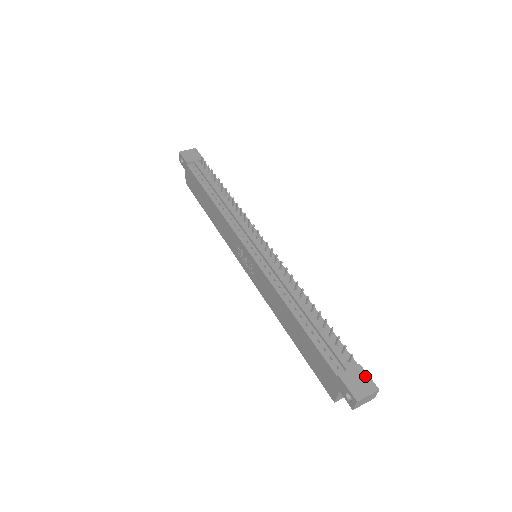
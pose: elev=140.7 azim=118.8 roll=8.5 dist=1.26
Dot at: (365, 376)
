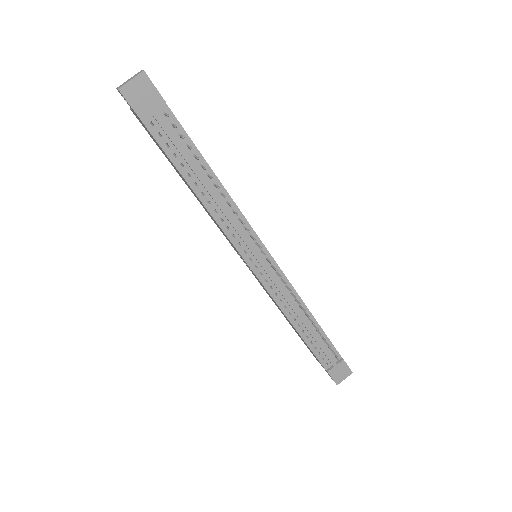
Dot at: (345, 367)
